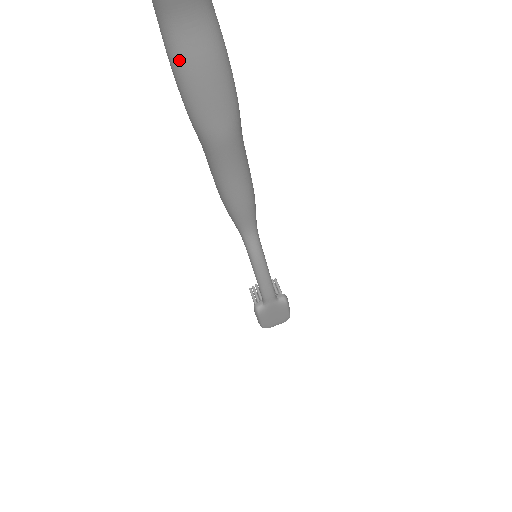
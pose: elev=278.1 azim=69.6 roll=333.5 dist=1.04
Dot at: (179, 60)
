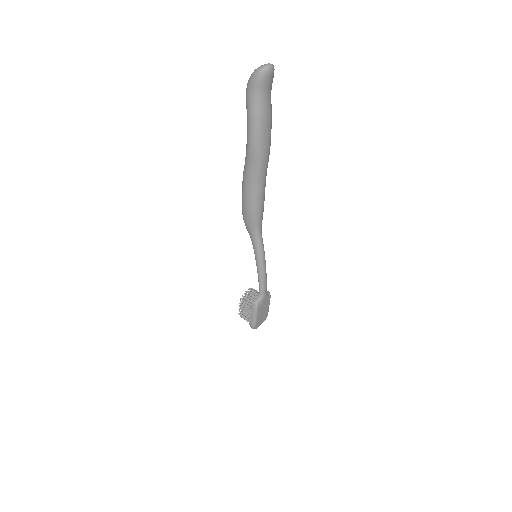
Dot at: (260, 113)
